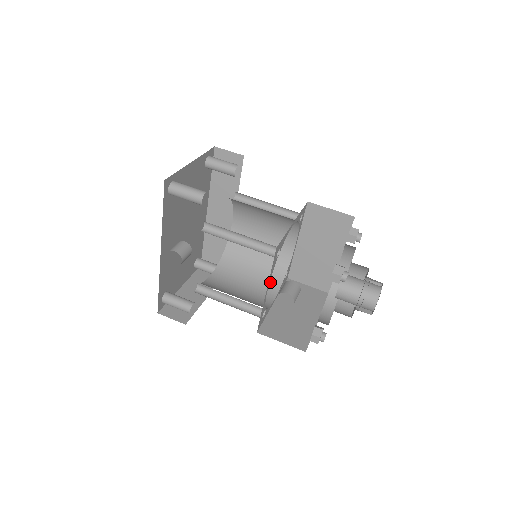
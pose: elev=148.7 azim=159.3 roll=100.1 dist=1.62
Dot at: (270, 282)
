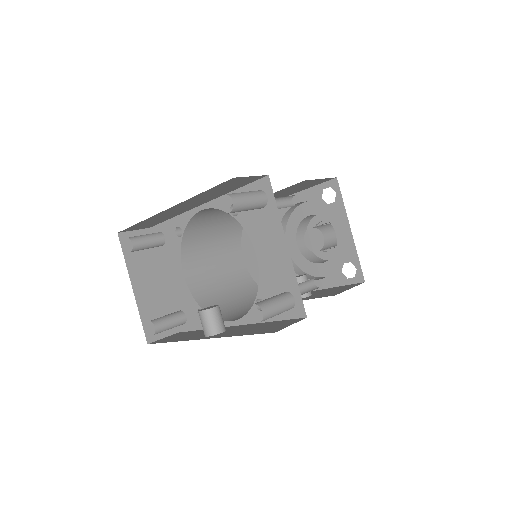
Dot at: (232, 240)
